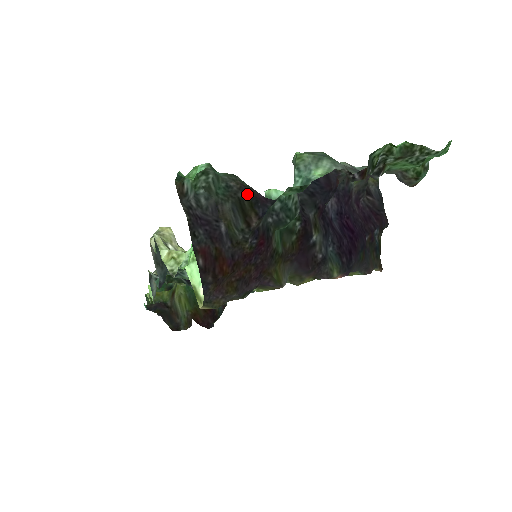
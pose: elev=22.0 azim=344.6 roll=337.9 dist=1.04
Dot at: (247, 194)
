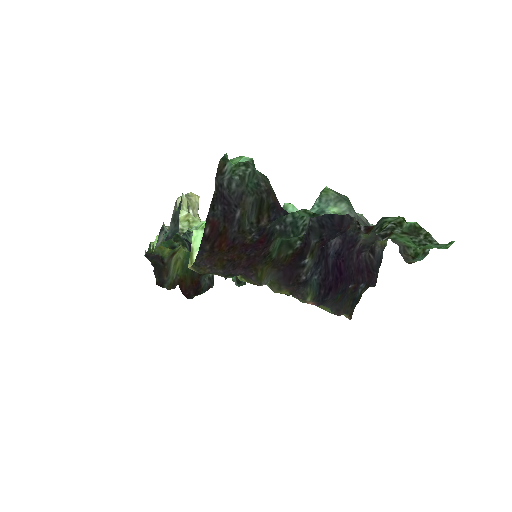
Dot at: (270, 197)
